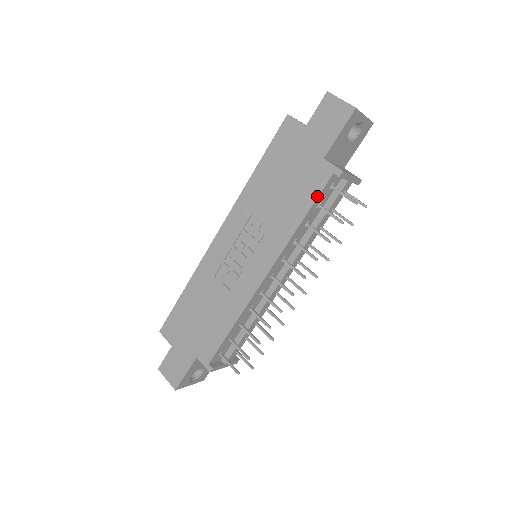
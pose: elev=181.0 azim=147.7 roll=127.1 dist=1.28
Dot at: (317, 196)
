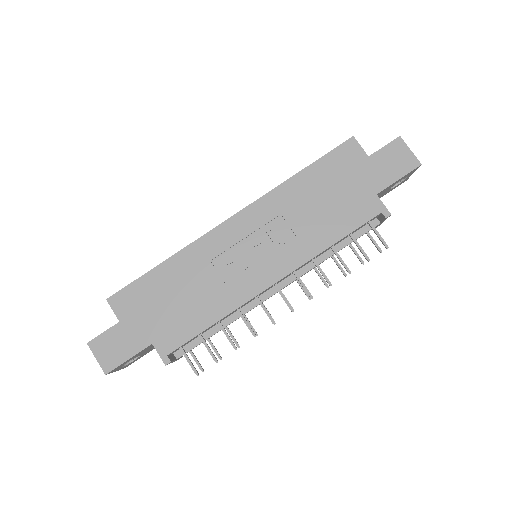
Dot at: (358, 226)
